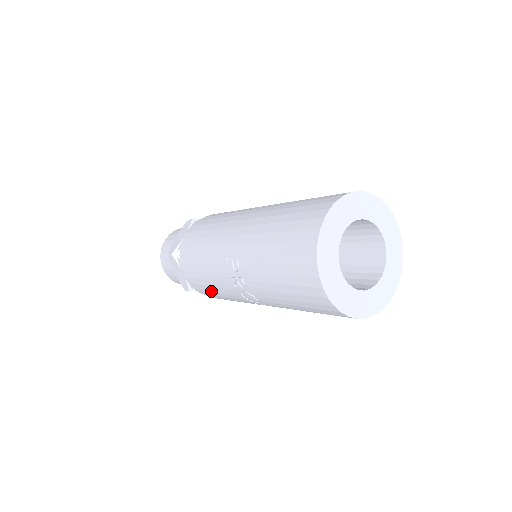
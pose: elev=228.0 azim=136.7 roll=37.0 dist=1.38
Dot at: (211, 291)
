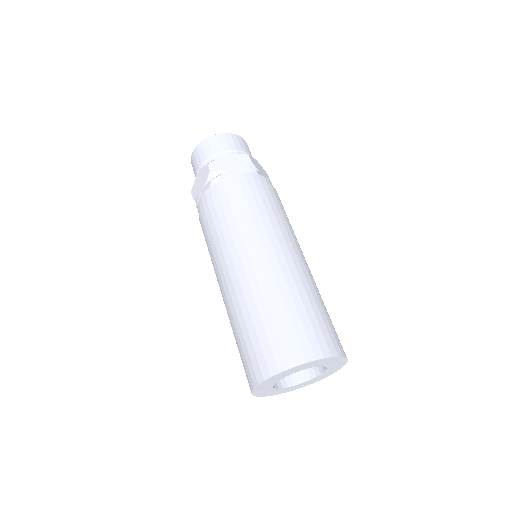
Dot at: occluded
